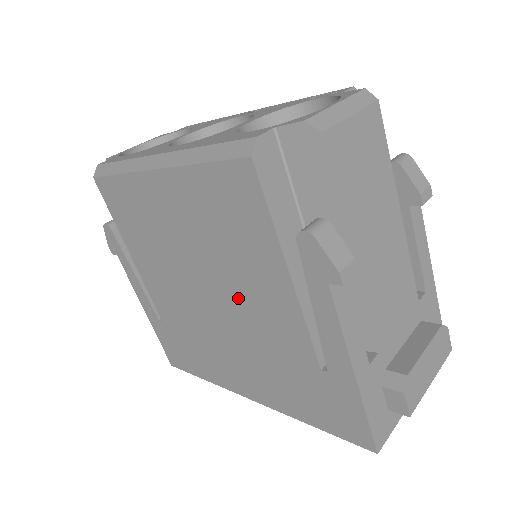
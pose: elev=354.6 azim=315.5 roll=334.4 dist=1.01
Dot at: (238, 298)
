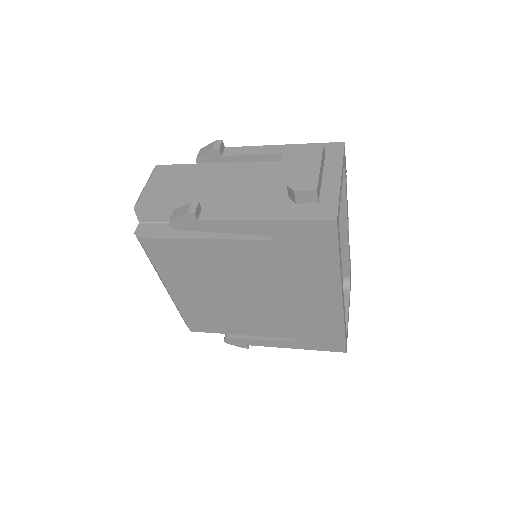
Dot at: (239, 275)
